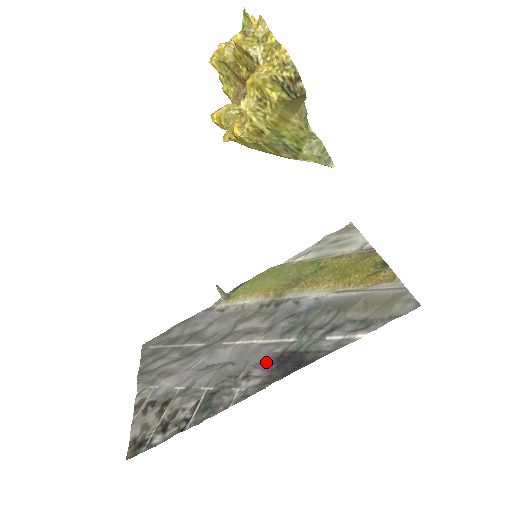
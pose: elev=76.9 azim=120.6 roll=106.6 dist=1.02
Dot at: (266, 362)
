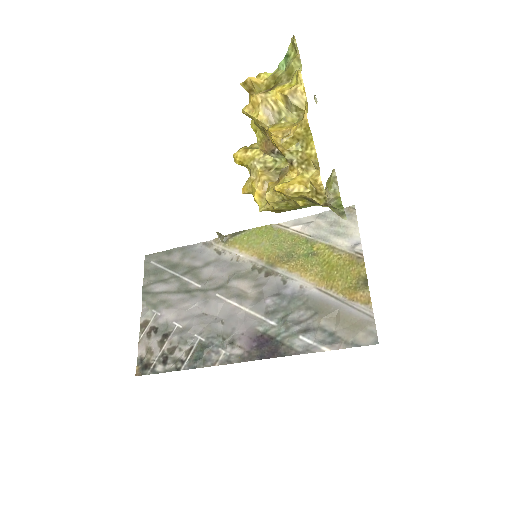
Dot at: (249, 336)
